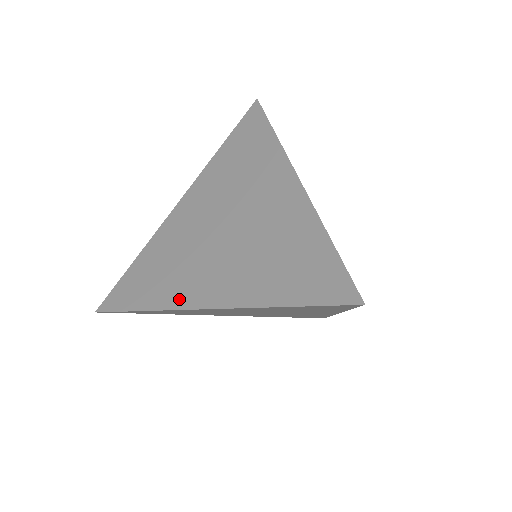
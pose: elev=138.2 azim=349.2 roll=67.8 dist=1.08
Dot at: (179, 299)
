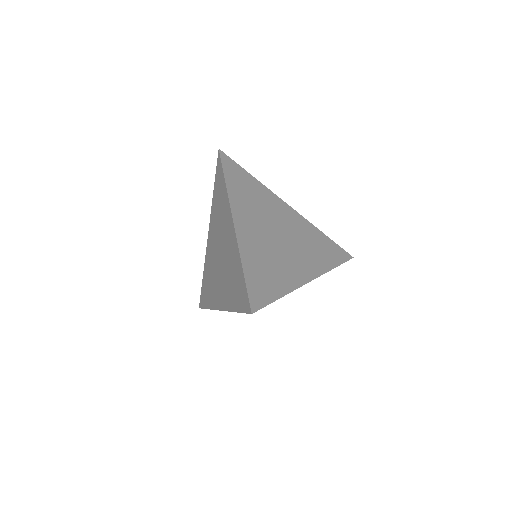
Dot at: (215, 303)
